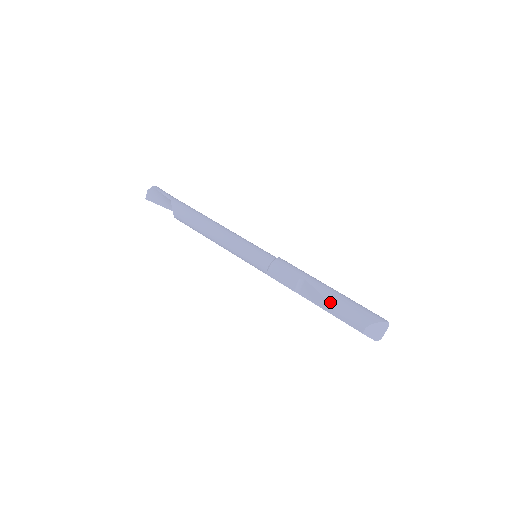
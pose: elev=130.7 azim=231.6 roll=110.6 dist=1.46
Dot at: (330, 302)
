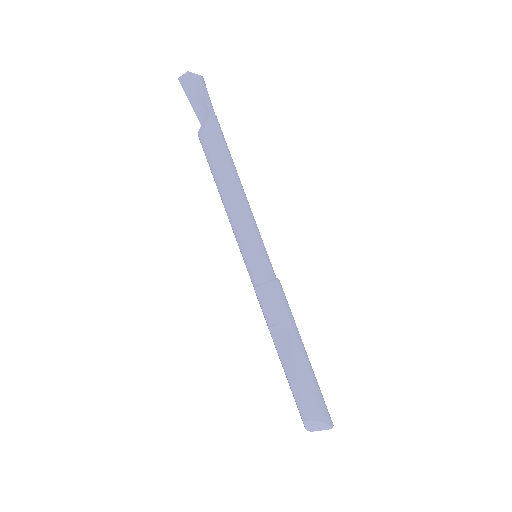
Dot at: (297, 370)
